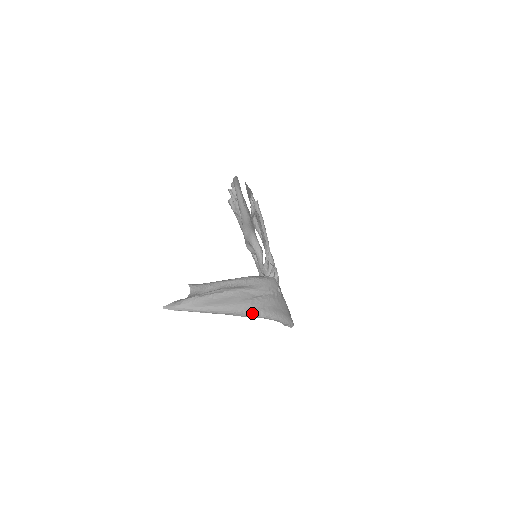
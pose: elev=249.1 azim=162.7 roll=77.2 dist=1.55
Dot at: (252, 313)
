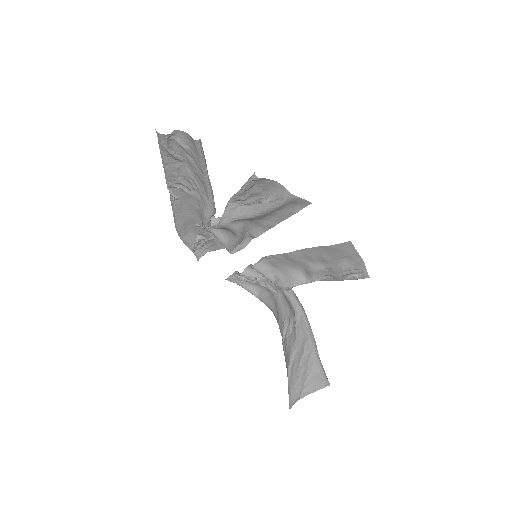
Dot at: occluded
